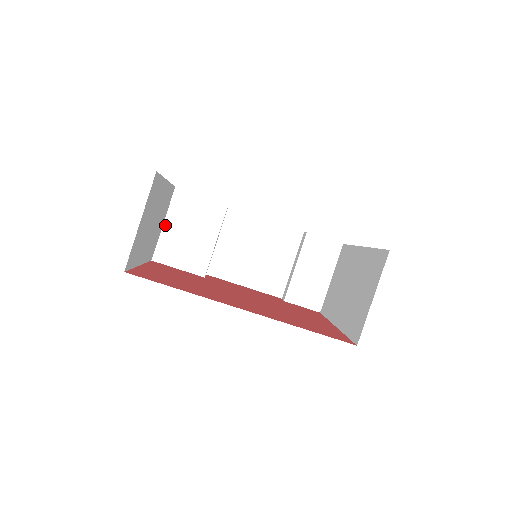
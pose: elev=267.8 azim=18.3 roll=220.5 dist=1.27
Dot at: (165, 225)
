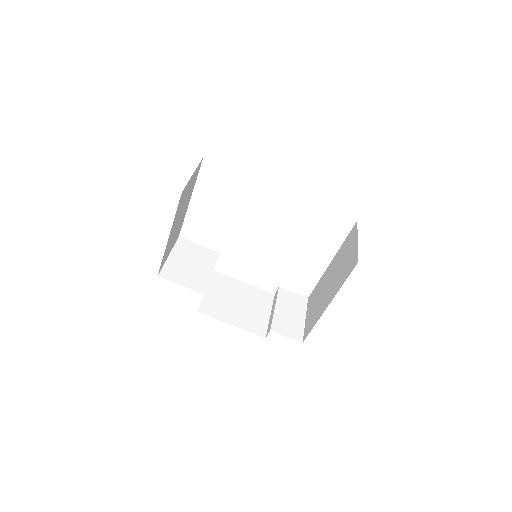
Dot at: (170, 256)
